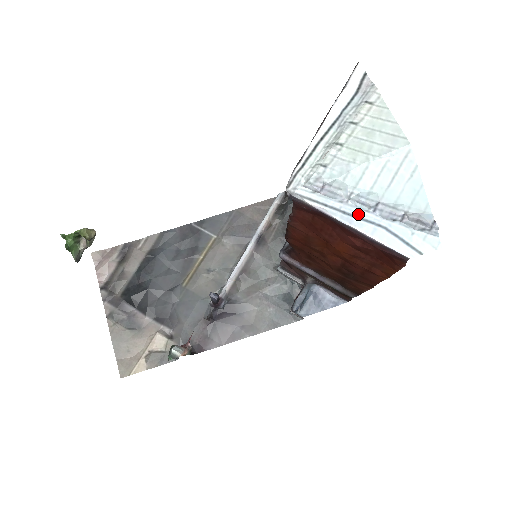
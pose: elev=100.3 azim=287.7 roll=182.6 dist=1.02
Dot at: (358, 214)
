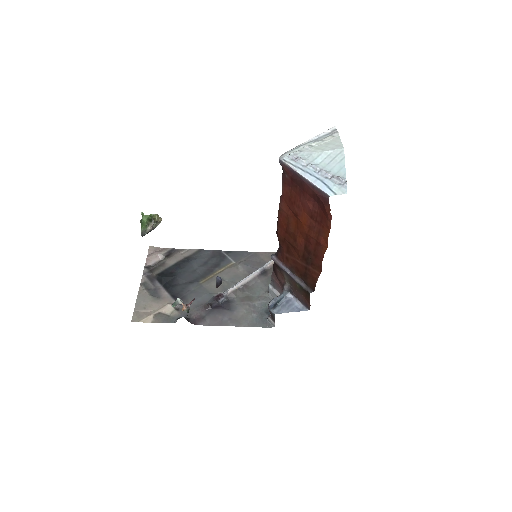
Dot at: (310, 172)
